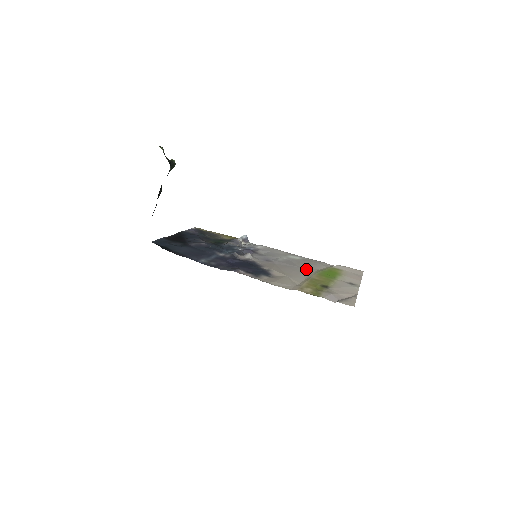
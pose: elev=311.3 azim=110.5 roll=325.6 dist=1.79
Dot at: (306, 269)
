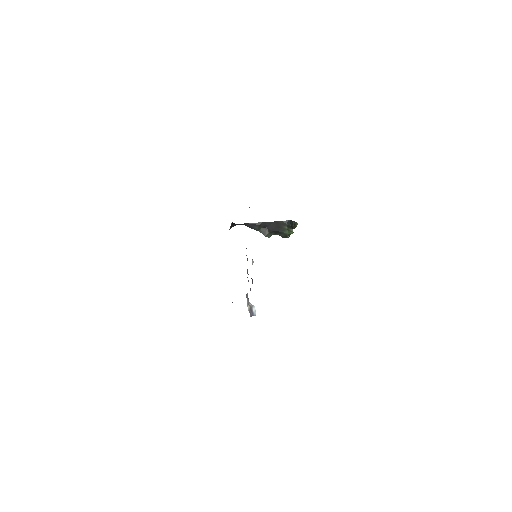
Dot at: occluded
